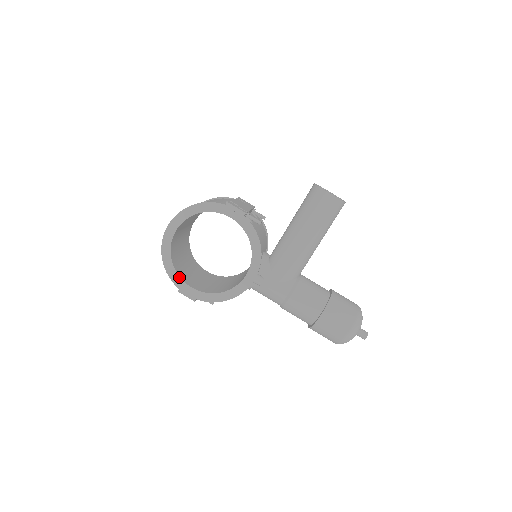
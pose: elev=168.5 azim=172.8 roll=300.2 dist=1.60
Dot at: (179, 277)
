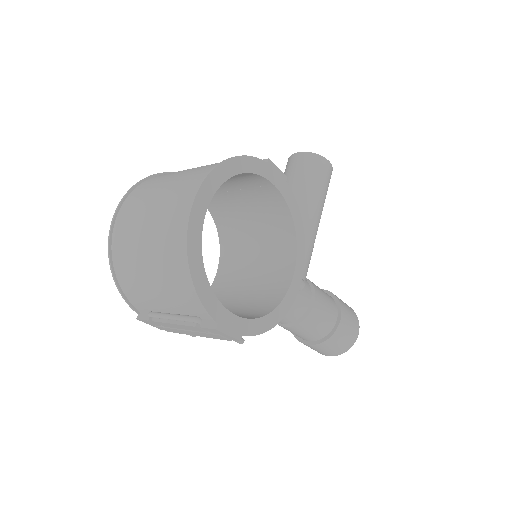
Dot at: (217, 299)
